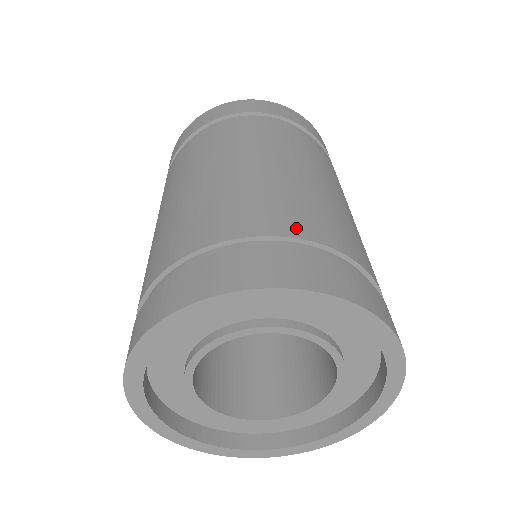
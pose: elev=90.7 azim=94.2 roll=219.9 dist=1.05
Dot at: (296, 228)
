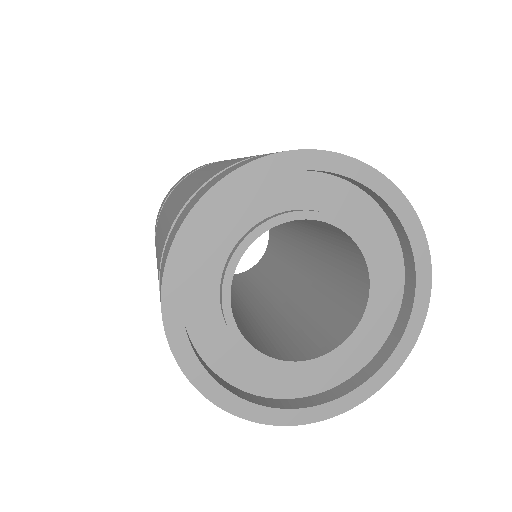
Dot at: occluded
